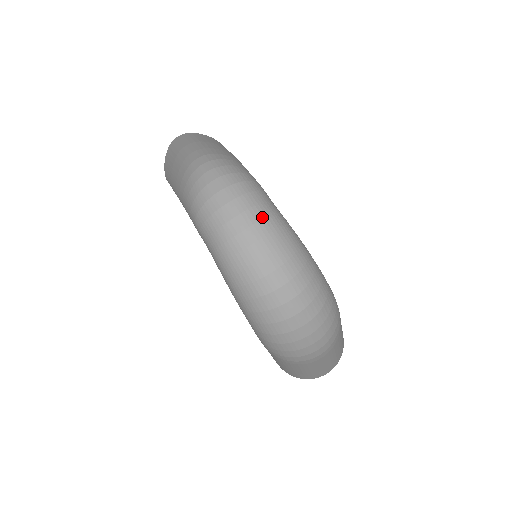
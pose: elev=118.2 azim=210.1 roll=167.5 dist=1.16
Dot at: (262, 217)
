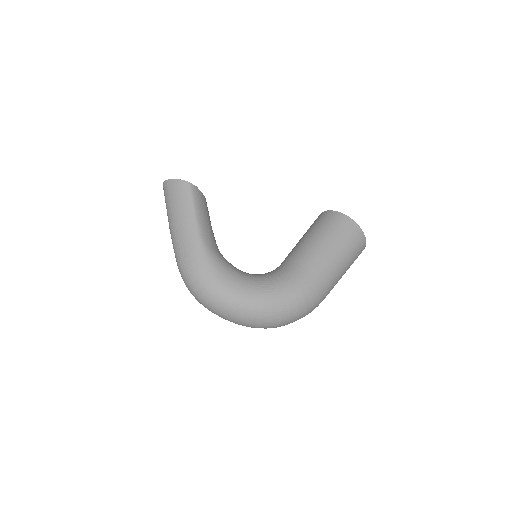
Dot at: (224, 310)
